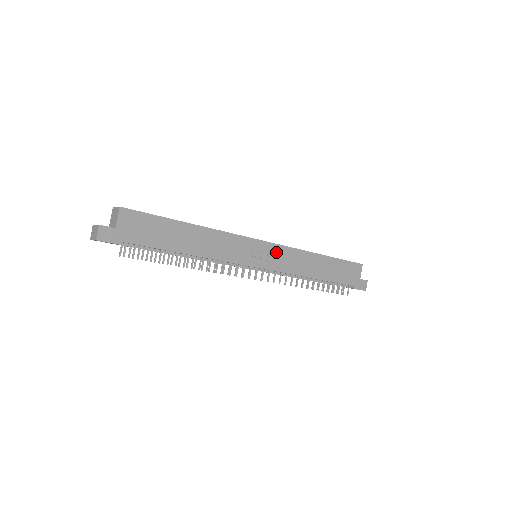
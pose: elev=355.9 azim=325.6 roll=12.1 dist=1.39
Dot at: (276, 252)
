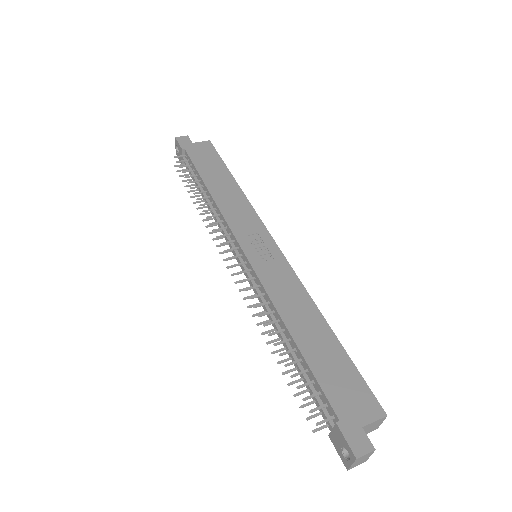
Dot at: (276, 261)
